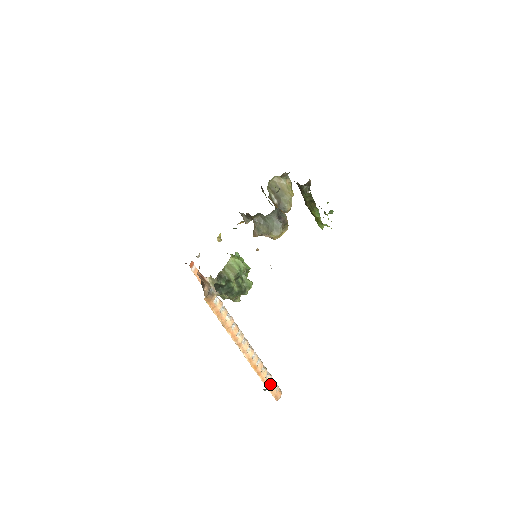
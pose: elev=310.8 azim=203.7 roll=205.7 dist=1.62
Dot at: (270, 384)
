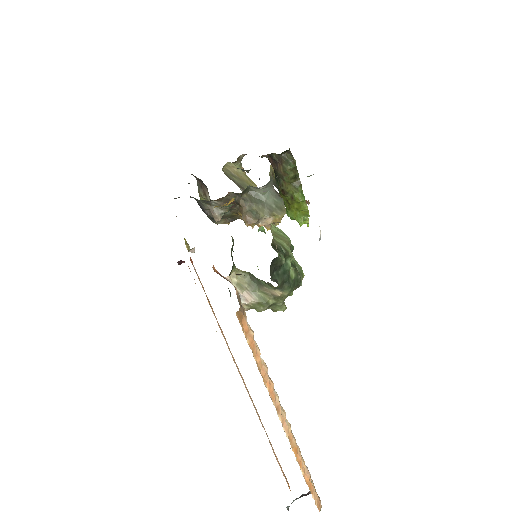
Dot at: (310, 481)
